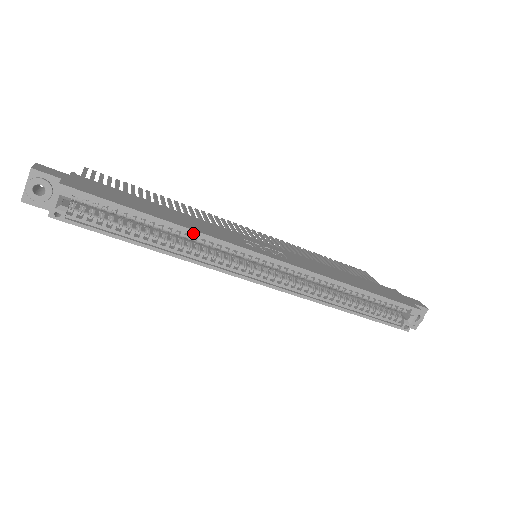
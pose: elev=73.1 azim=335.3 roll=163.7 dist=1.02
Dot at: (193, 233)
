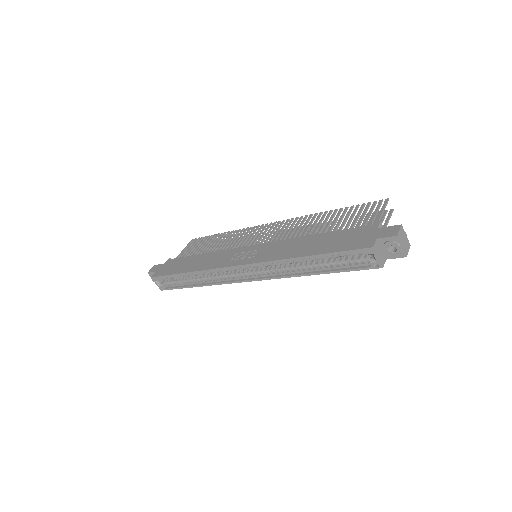
Dot at: (199, 272)
